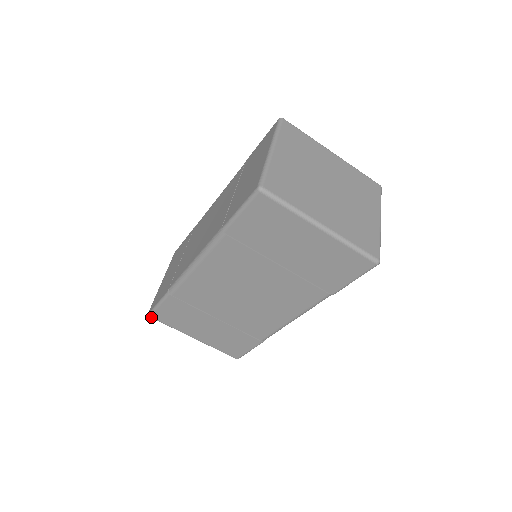
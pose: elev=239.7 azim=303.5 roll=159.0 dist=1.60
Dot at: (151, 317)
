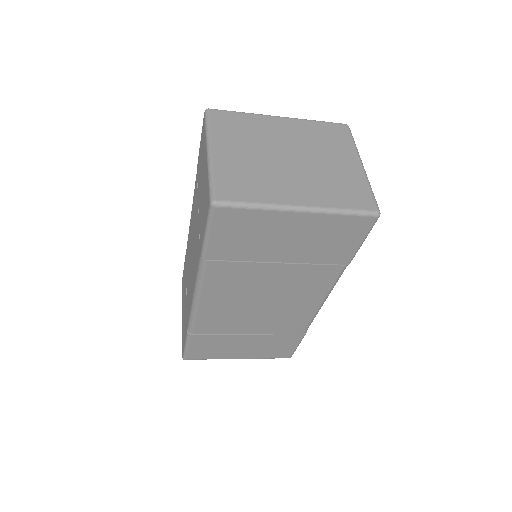
Dot at: (187, 359)
